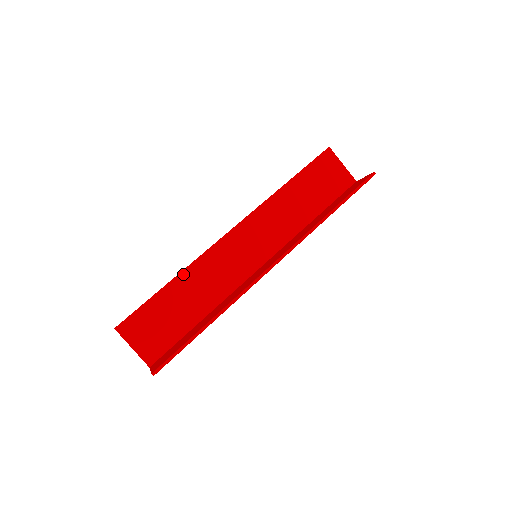
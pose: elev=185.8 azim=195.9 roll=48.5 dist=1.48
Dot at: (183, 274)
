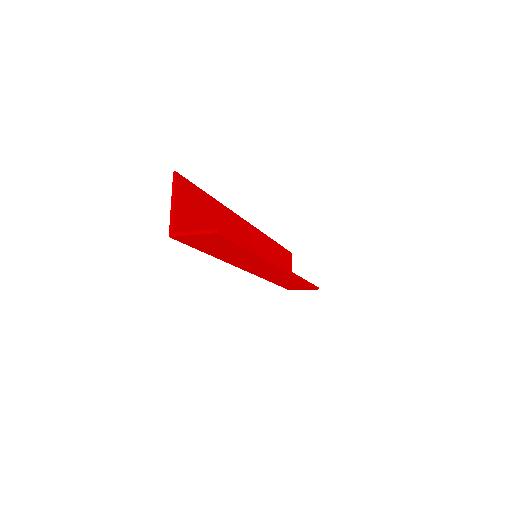
Dot at: (223, 207)
